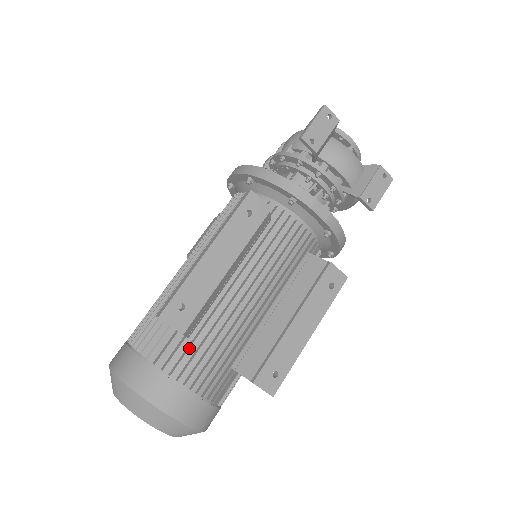
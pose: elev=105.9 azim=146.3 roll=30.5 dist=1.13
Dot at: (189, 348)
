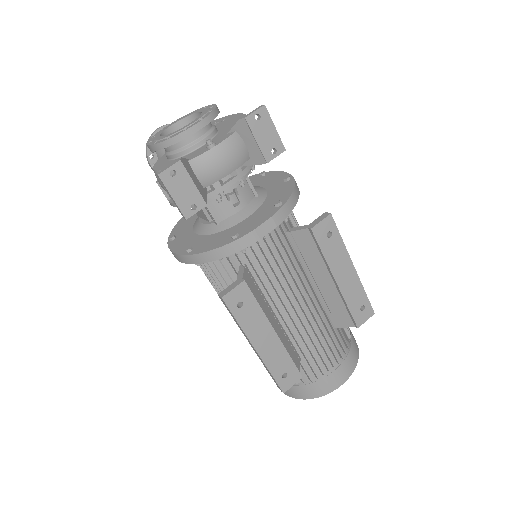
Dot at: (308, 363)
